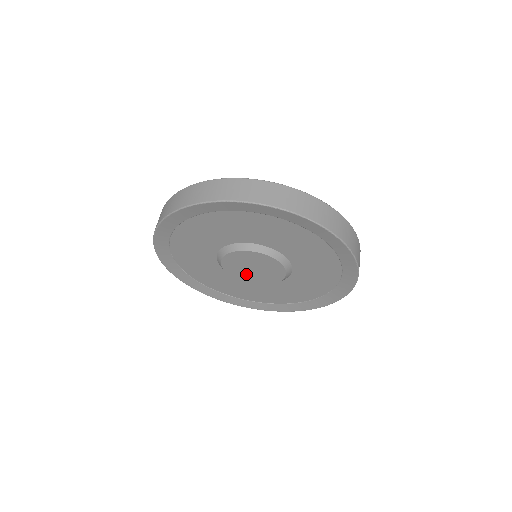
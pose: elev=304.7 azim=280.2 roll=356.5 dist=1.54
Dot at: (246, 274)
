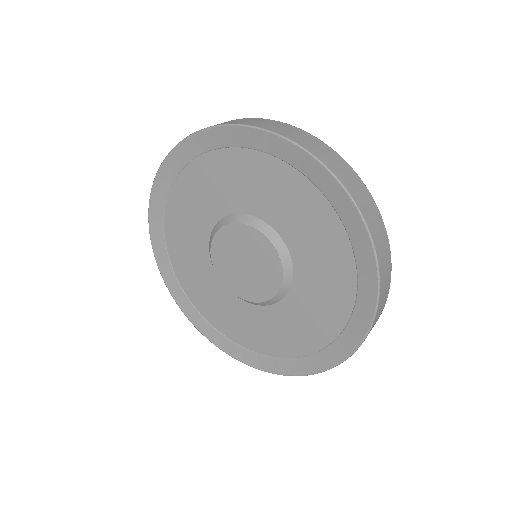
Dot at: (234, 273)
